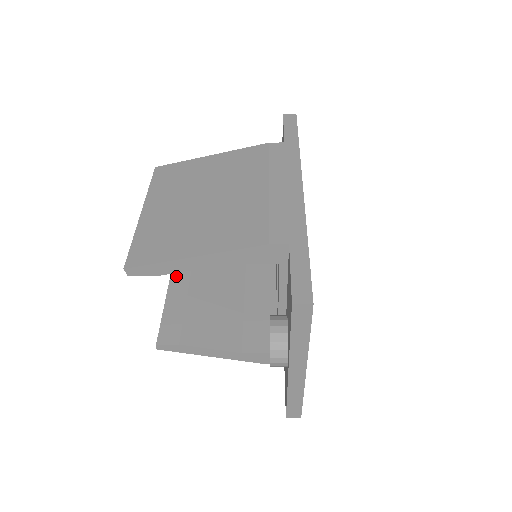
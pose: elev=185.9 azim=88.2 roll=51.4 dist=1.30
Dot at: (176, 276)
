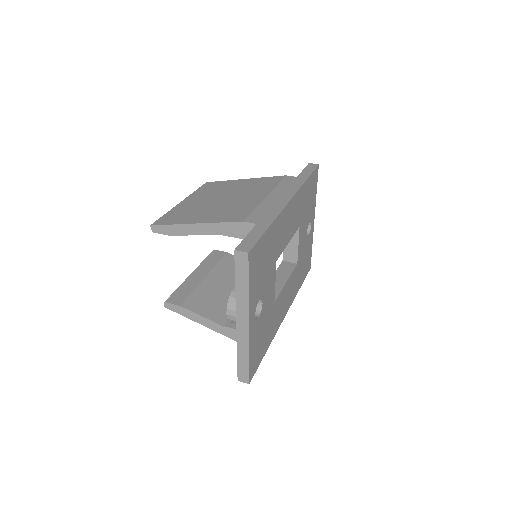
Dot at: (201, 268)
